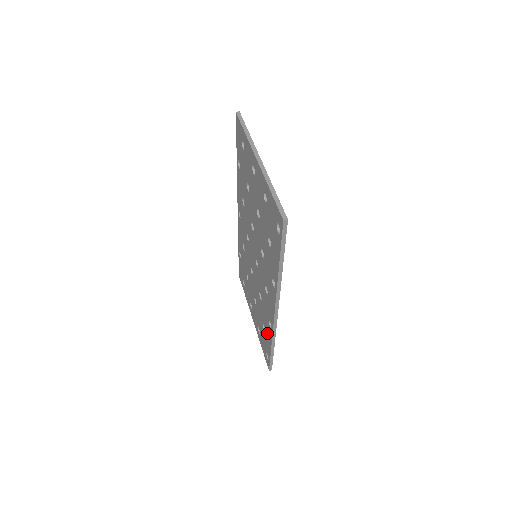
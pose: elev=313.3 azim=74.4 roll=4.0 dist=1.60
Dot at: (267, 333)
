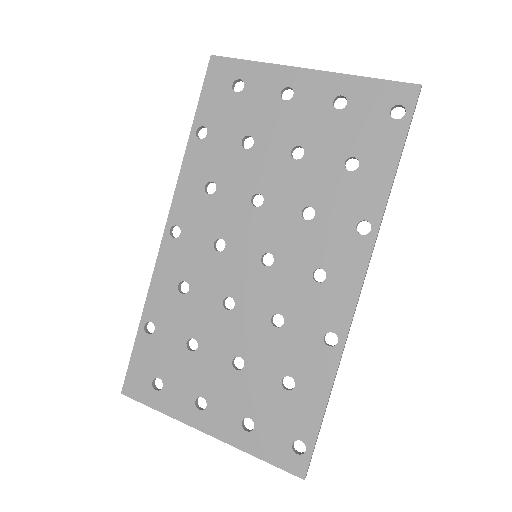
Dot at: (309, 378)
